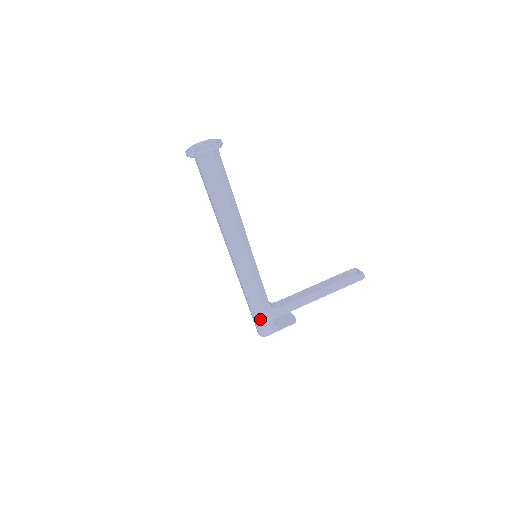
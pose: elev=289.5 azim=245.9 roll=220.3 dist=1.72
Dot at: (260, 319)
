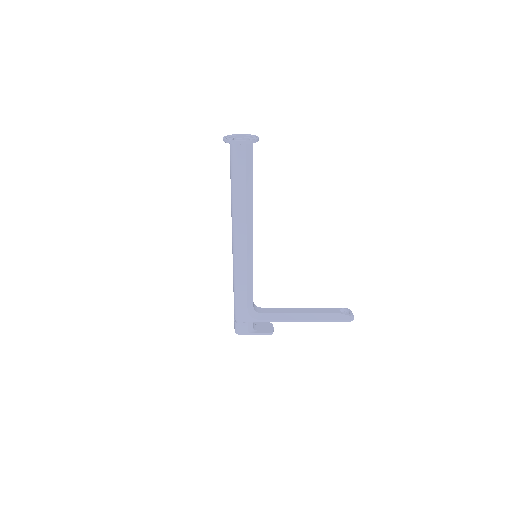
Dot at: (239, 316)
